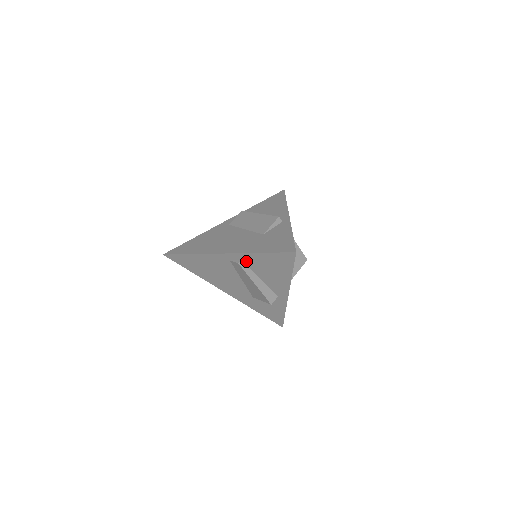
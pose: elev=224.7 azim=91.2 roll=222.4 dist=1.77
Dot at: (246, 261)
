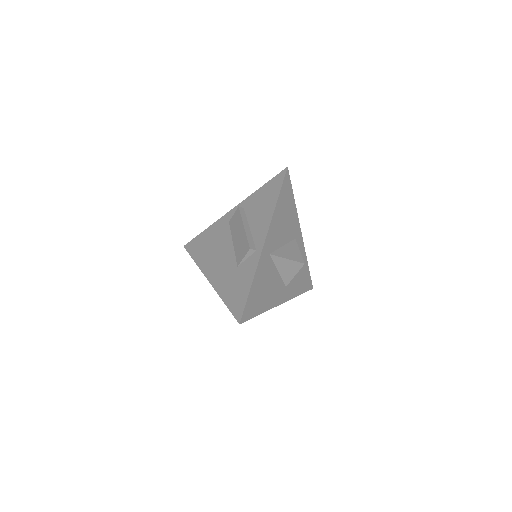
Dot at: occluded
